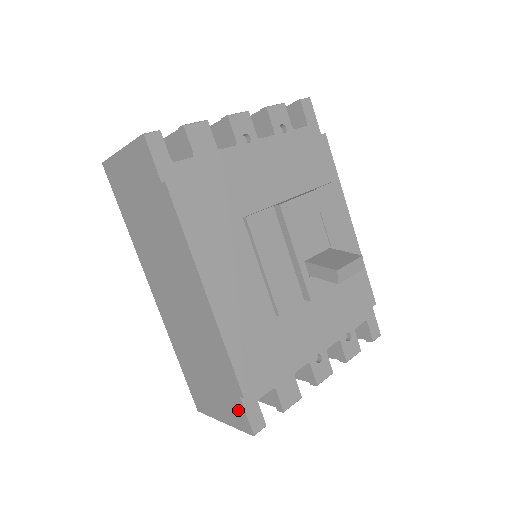
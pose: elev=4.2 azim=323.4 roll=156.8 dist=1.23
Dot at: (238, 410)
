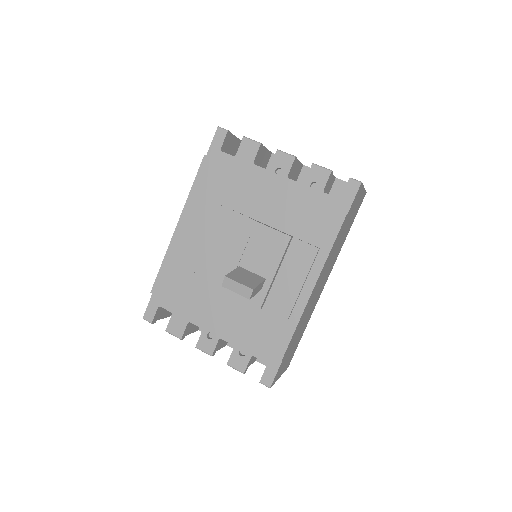
Dot at: occluded
